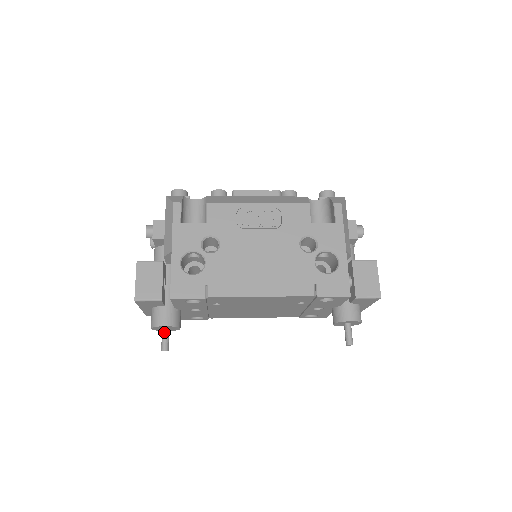
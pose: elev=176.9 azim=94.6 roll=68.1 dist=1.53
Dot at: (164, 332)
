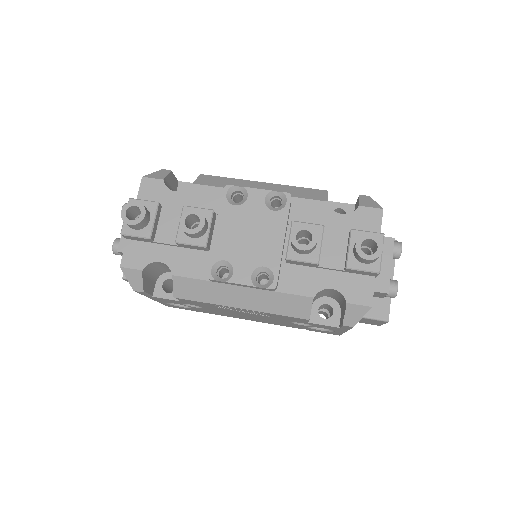
Dot at: occluded
